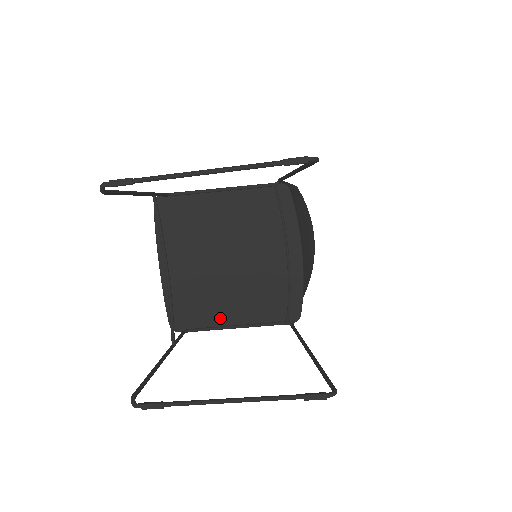
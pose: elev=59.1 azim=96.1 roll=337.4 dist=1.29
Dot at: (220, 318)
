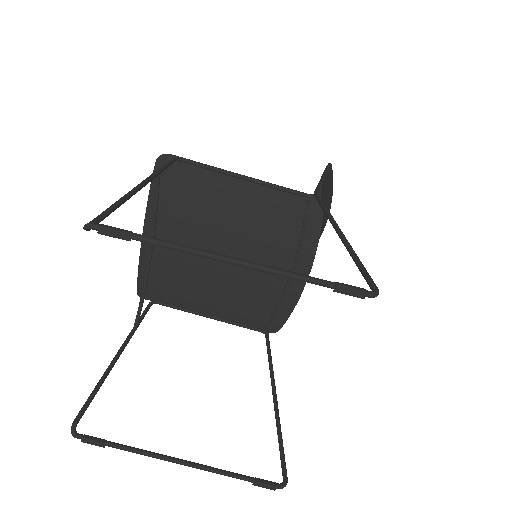
Dot at: (194, 303)
